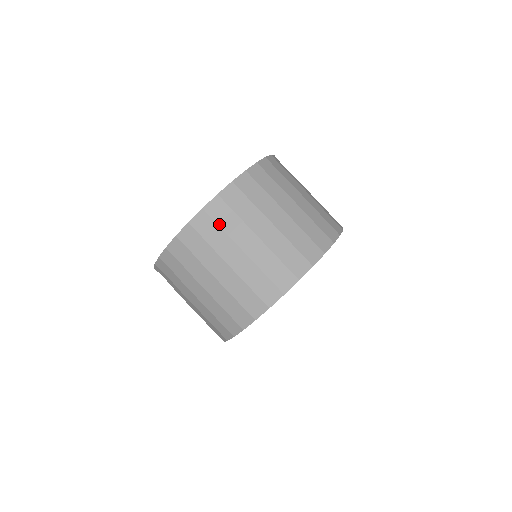
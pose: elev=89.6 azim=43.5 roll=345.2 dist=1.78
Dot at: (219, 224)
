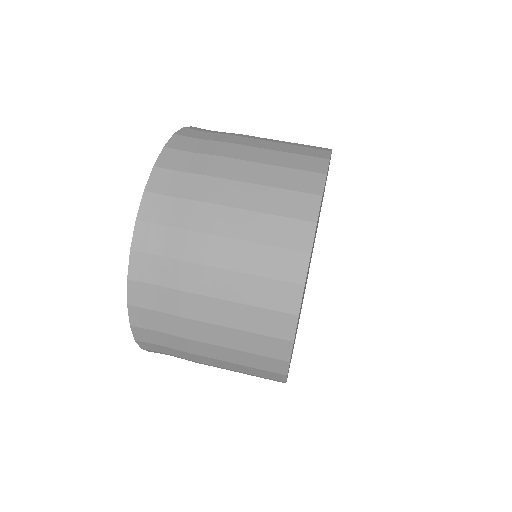
Dot at: (194, 152)
